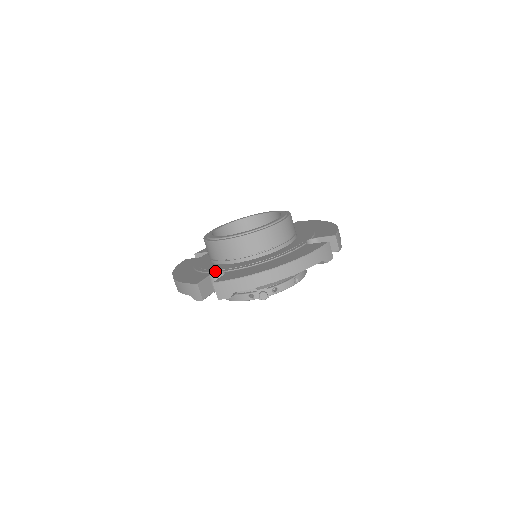
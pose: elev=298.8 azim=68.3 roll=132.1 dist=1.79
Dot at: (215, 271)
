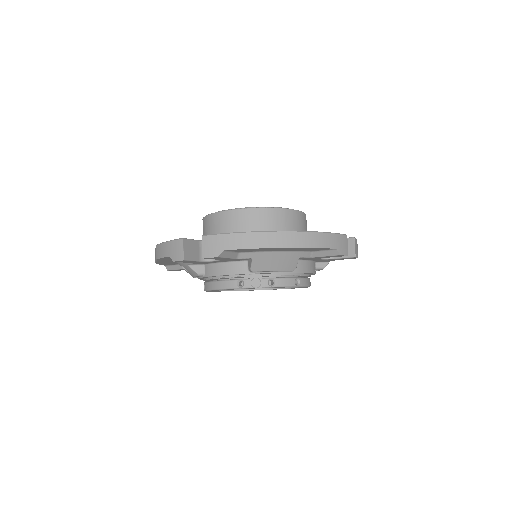
Dot at: occluded
